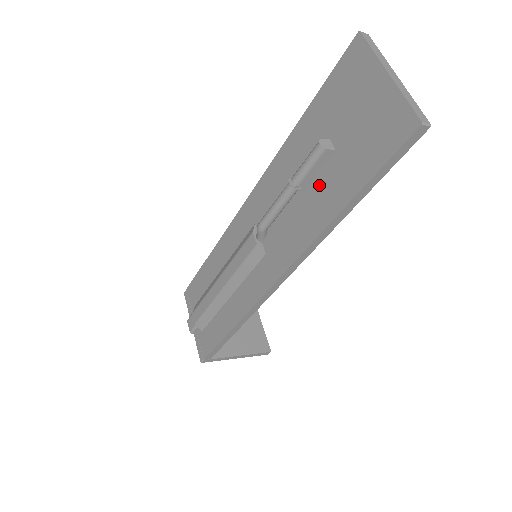
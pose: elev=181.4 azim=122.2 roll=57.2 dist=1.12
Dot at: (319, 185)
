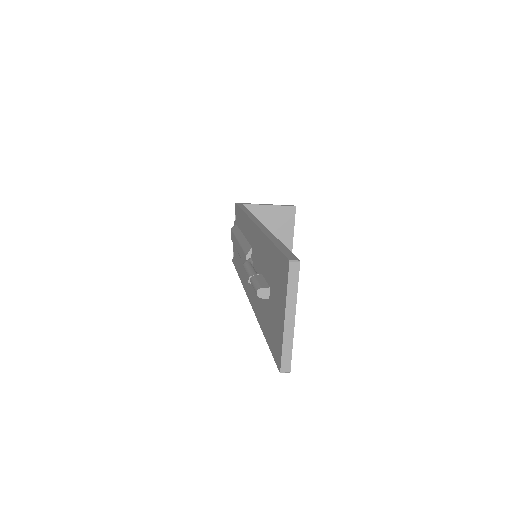
Dot at: (263, 299)
